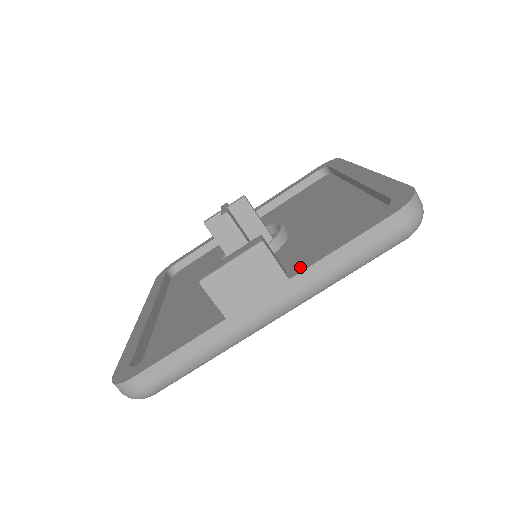
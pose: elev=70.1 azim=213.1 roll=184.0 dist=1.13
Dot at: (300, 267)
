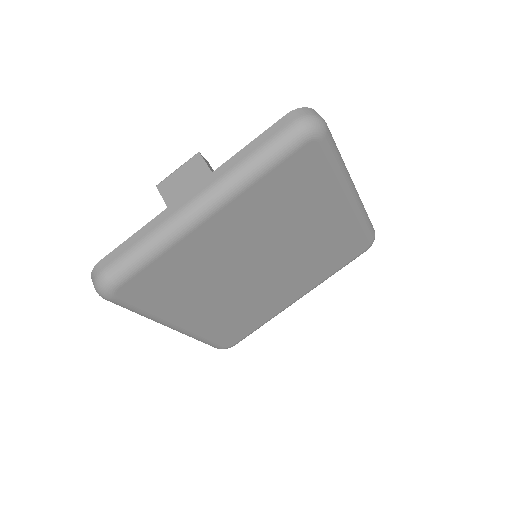
Dot at: occluded
